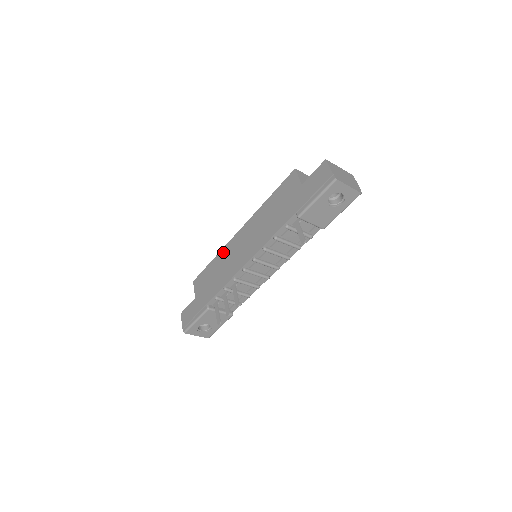
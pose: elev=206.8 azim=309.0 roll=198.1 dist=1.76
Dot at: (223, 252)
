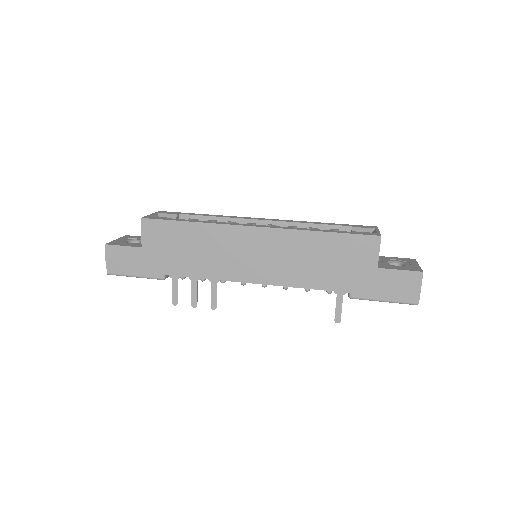
Dot at: (216, 231)
